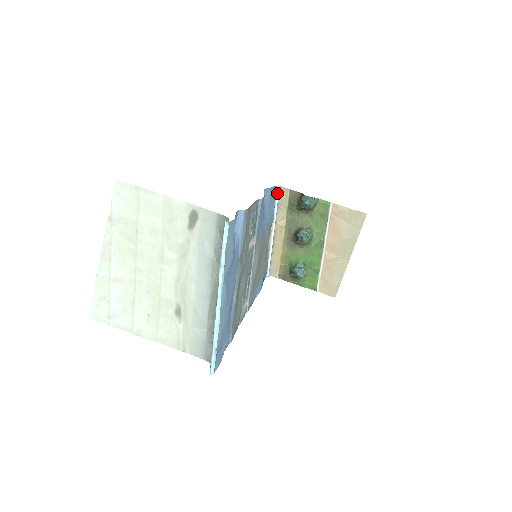
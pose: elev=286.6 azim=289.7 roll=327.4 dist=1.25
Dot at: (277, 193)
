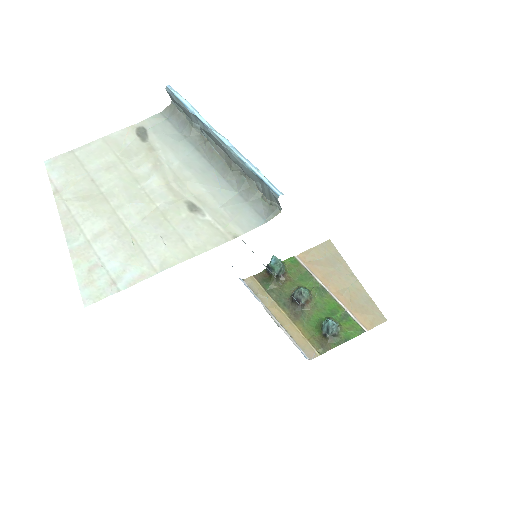
Dot at: (245, 284)
